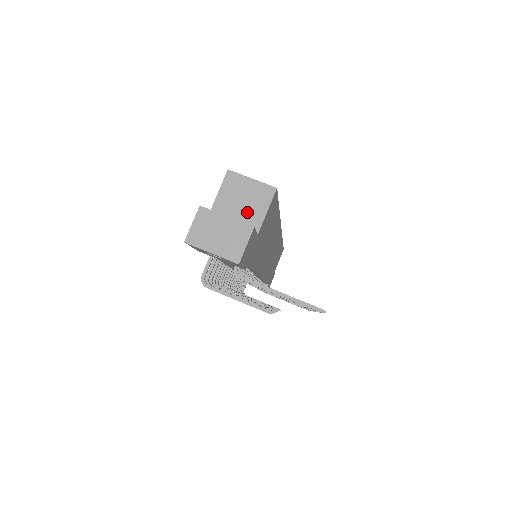
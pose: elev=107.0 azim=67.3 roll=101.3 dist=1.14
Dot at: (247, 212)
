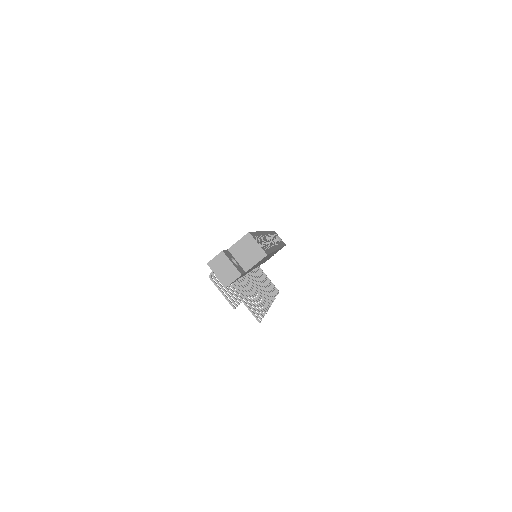
Dot at: (247, 259)
